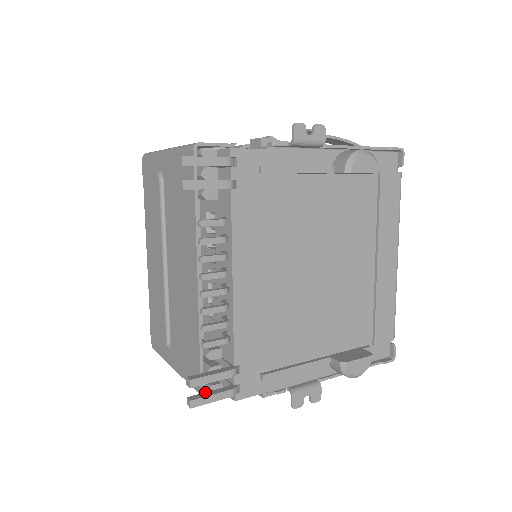
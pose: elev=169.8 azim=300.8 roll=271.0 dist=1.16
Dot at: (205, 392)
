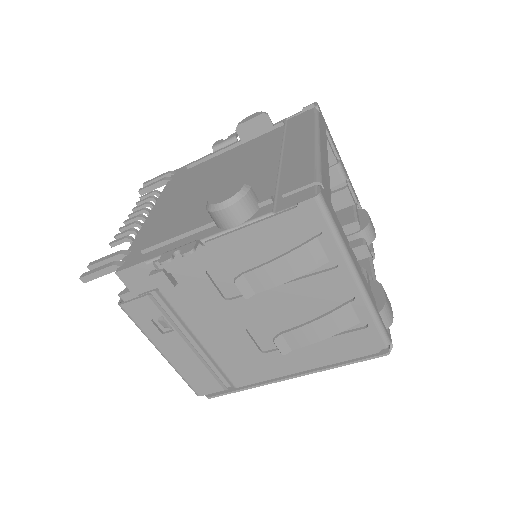
Dot at: occluded
